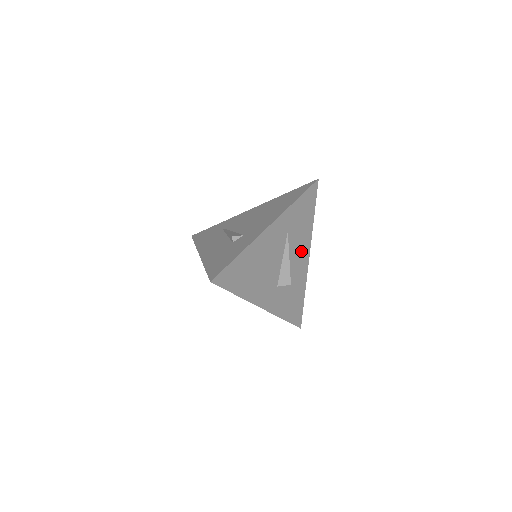
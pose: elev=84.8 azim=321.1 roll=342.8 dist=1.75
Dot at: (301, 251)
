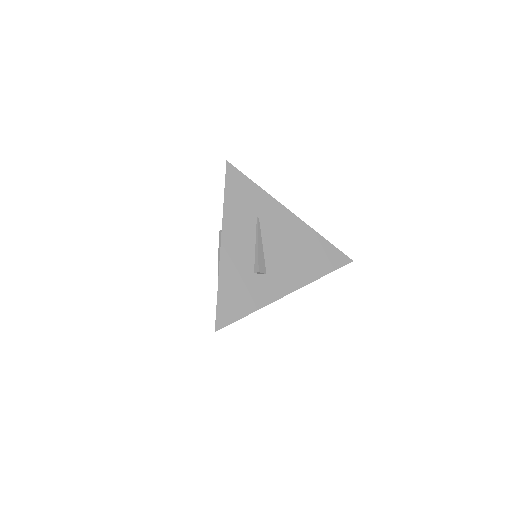
Dot at: occluded
